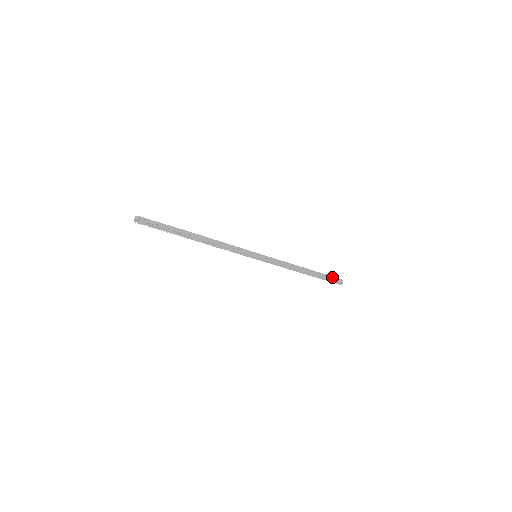
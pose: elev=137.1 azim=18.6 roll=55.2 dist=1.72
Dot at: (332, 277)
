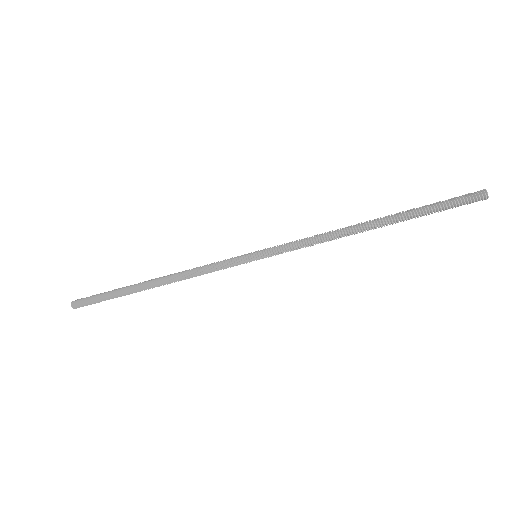
Dot at: (450, 204)
